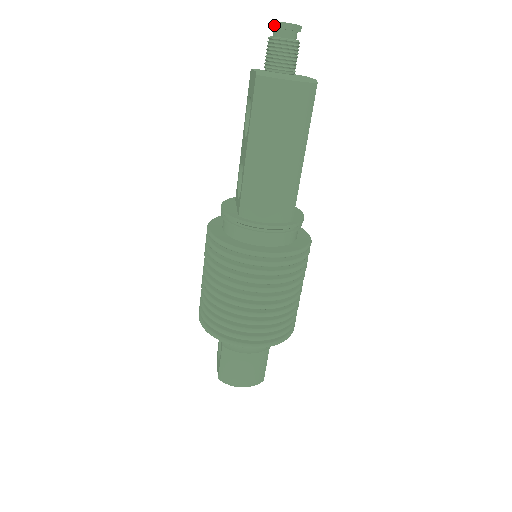
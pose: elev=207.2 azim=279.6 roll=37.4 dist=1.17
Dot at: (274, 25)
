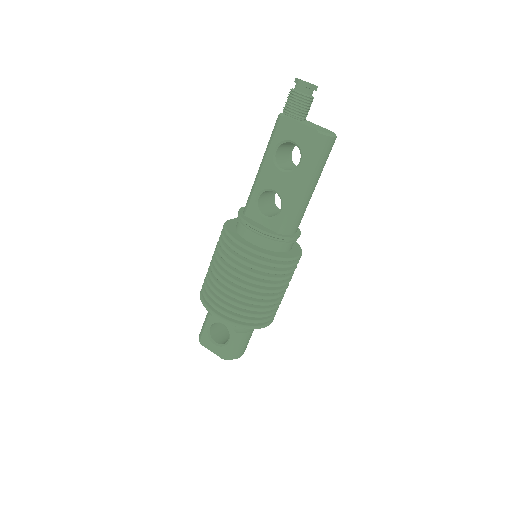
Dot at: (306, 85)
